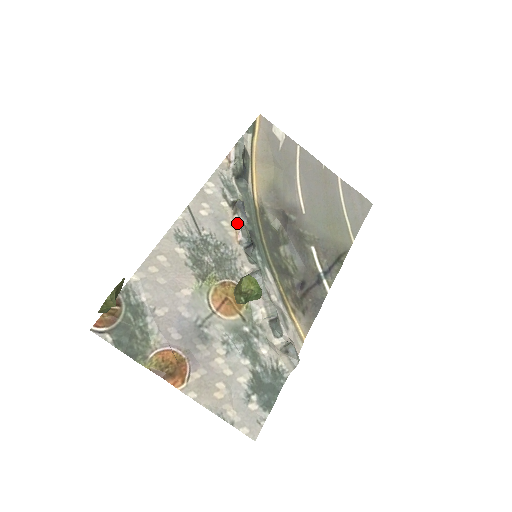
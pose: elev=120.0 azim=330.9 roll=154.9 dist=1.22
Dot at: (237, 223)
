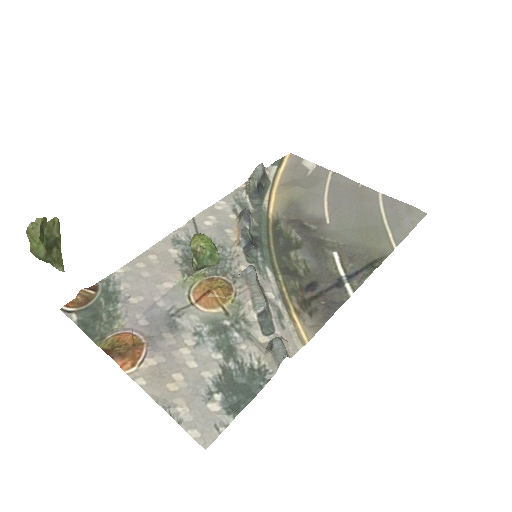
Dot at: (240, 228)
